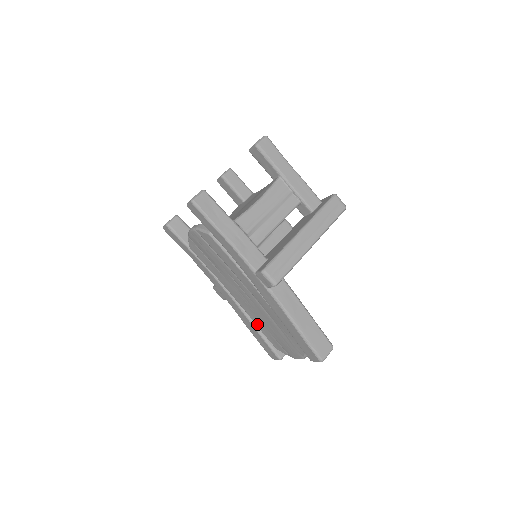
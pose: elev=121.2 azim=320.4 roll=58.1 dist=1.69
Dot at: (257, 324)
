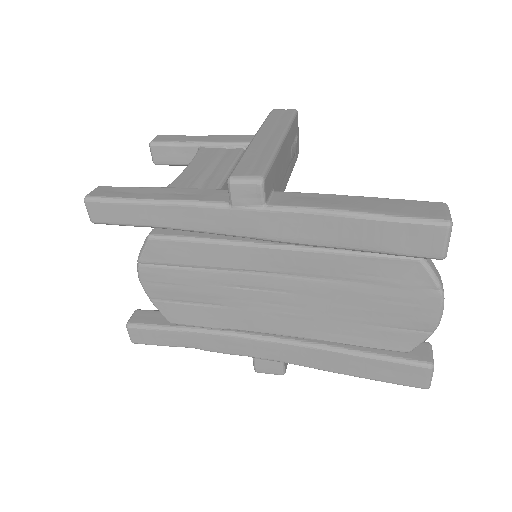
Dot at: (341, 339)
